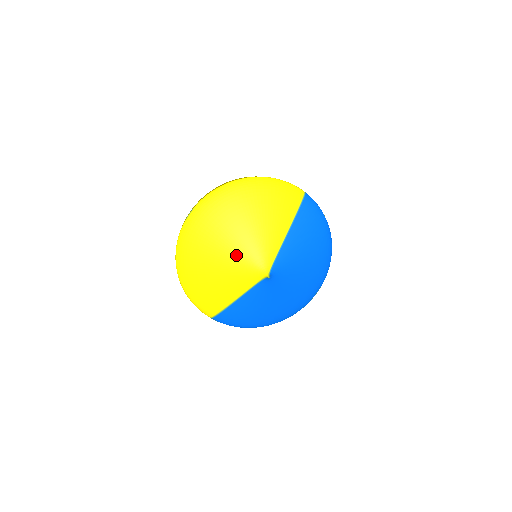
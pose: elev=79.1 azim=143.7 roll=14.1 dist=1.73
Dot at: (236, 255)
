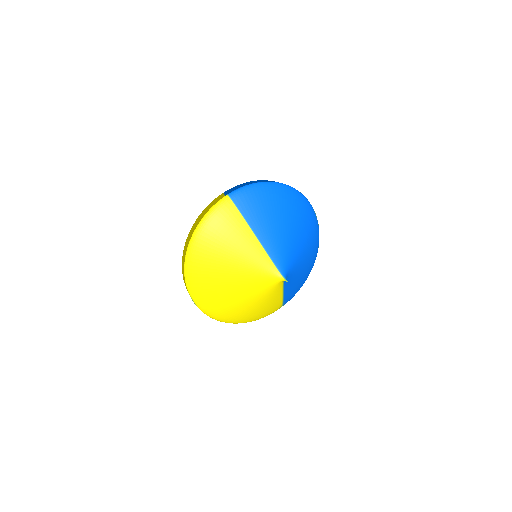
Dot at: (251, 291)
